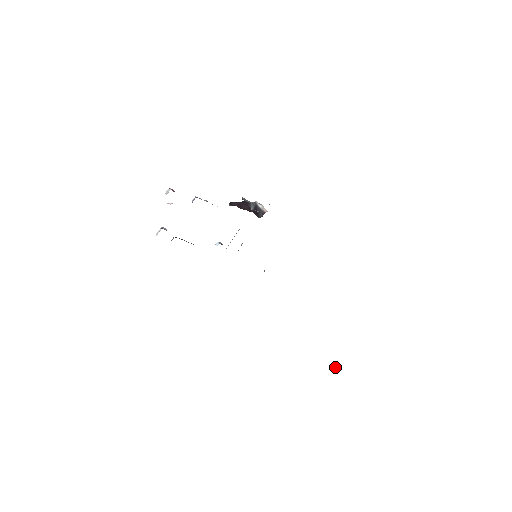
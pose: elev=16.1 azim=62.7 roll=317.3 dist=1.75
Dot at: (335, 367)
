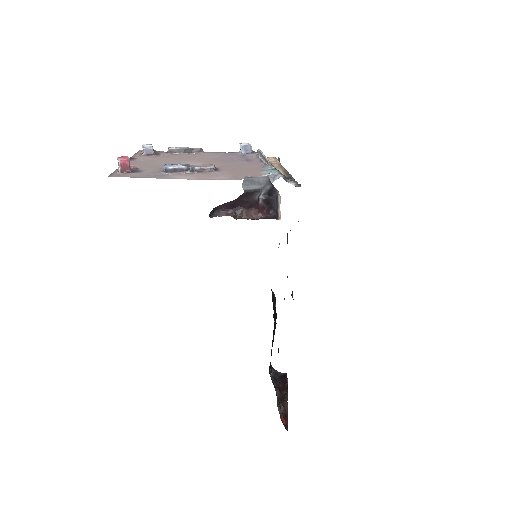
Dot at: (285, 390)
